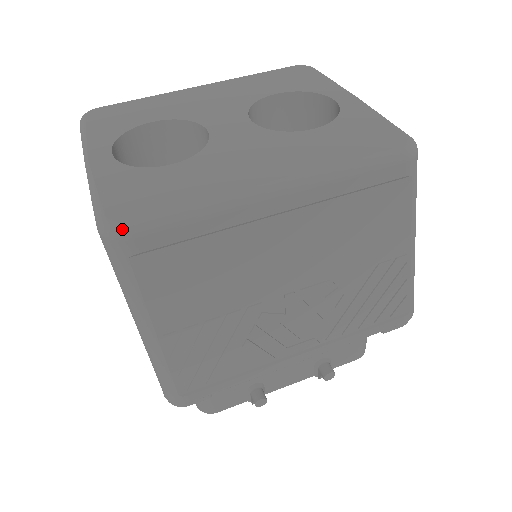
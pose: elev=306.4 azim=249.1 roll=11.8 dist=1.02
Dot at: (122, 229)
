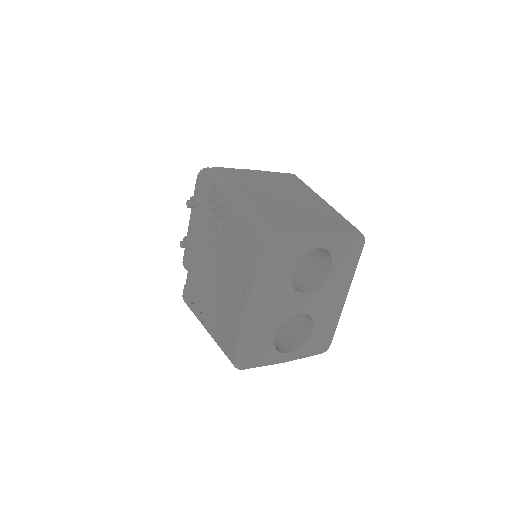
Dot at: occluded
